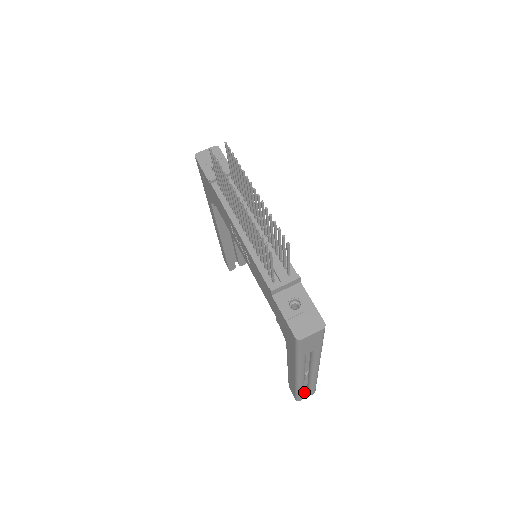
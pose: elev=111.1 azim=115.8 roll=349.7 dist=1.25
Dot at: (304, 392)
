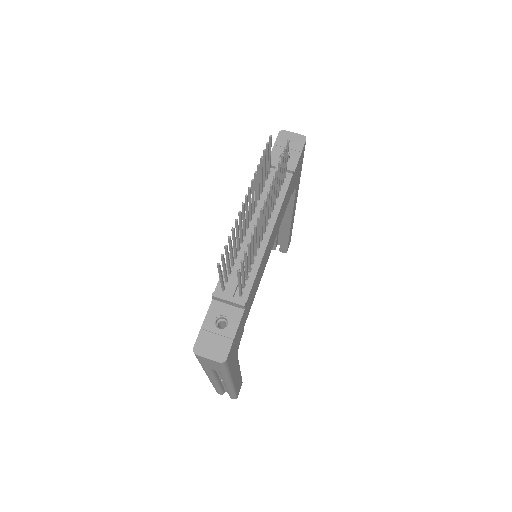
Dot at: occluded
